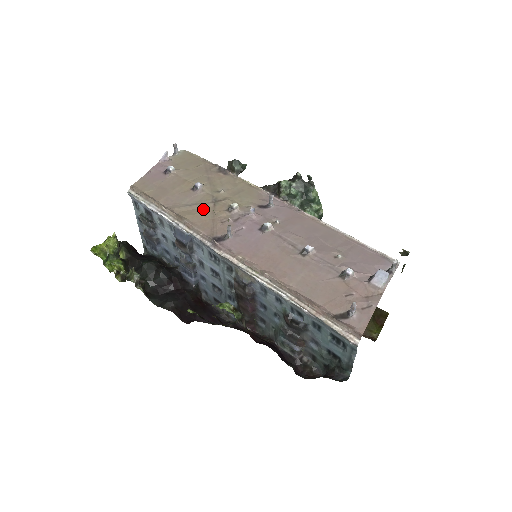
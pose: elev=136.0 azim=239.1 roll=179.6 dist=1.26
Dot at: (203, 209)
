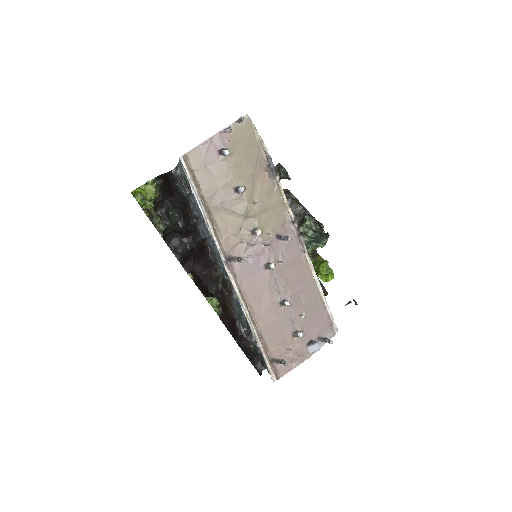
Dot at: (234, 219)
